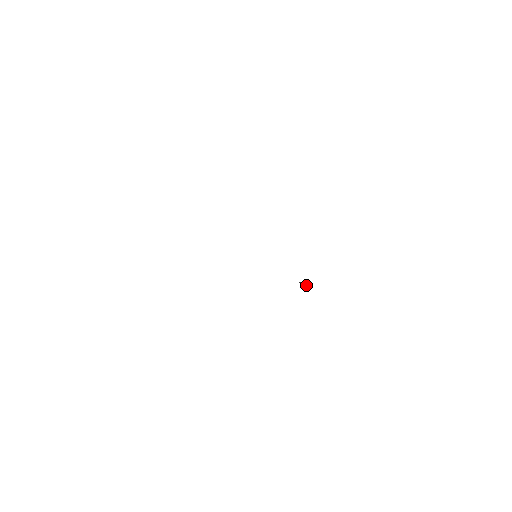
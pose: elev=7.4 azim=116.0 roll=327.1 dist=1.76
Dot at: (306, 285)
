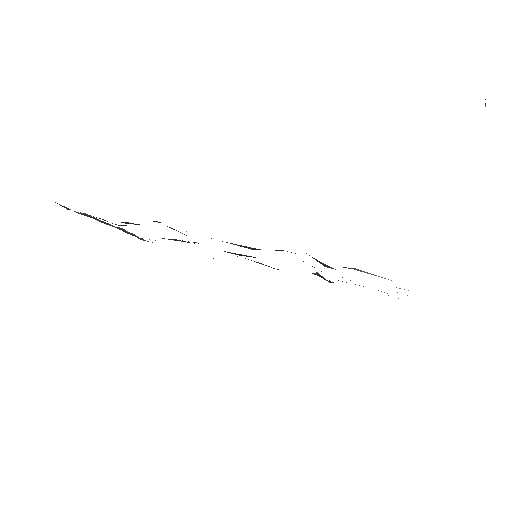
Dot at: (326, 280)
